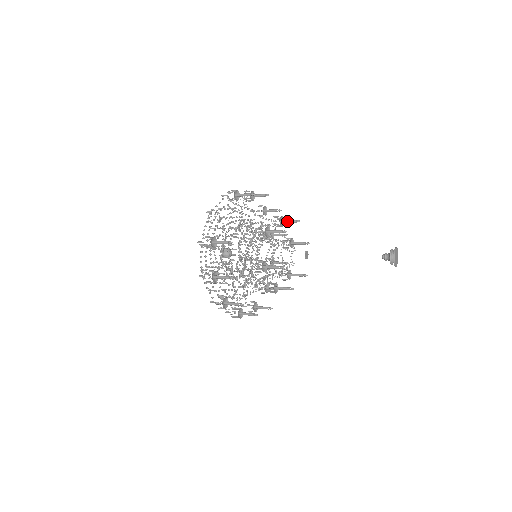
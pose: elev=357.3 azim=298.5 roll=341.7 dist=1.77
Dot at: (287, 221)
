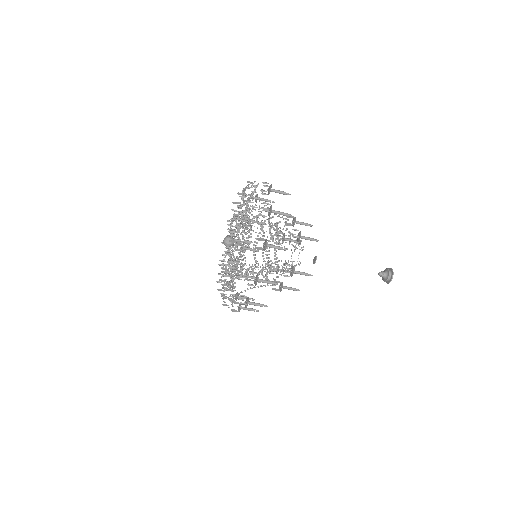
Dot at: (290, 239)
